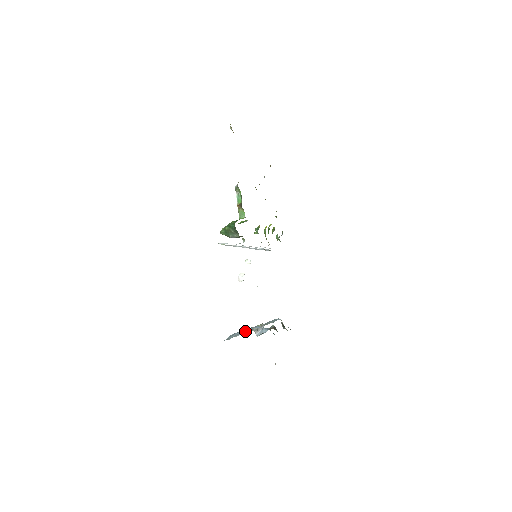
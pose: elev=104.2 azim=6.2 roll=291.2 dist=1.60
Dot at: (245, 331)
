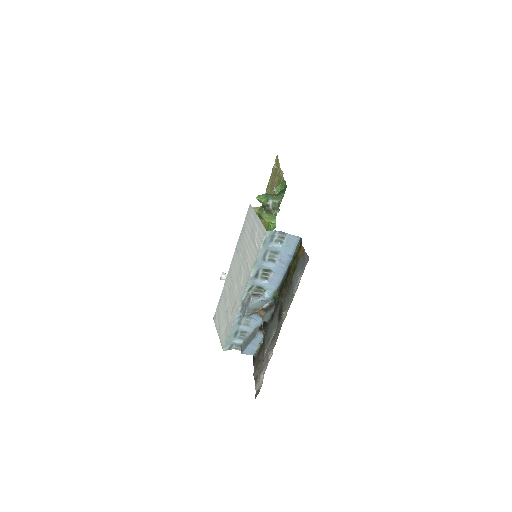
Dot at: (258, 271)
